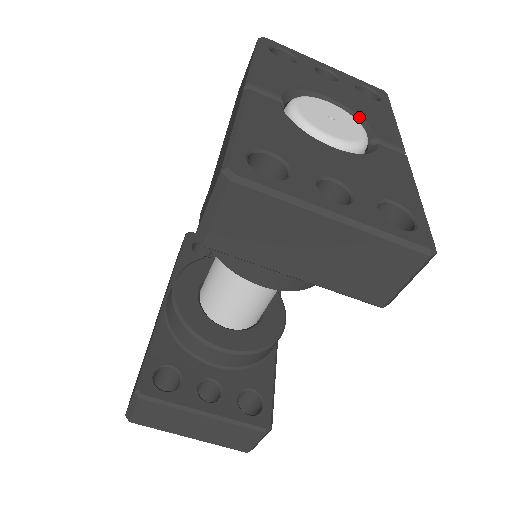
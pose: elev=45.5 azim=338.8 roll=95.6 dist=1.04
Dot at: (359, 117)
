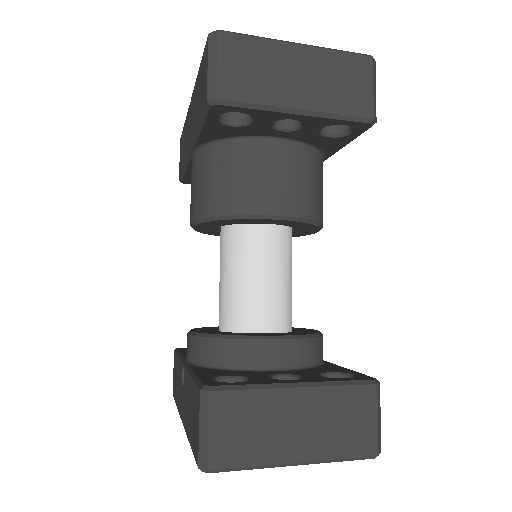
Dot at: occluded
